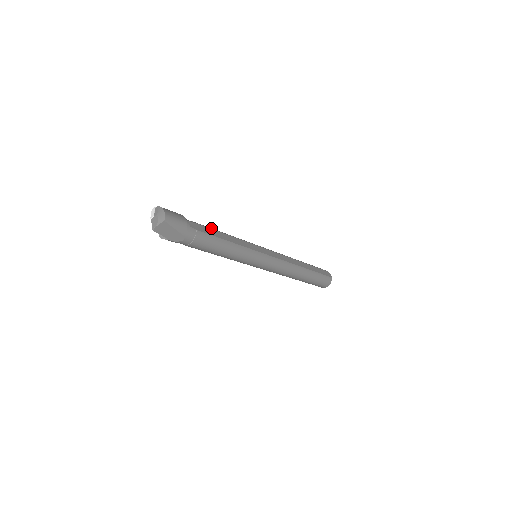
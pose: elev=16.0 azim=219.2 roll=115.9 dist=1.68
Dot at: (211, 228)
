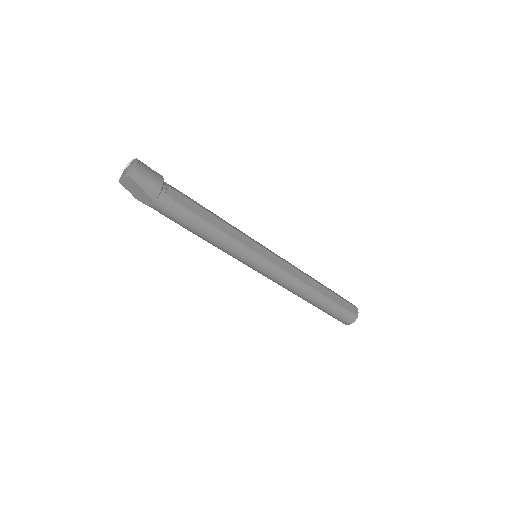
Dot at: (199, 204)
